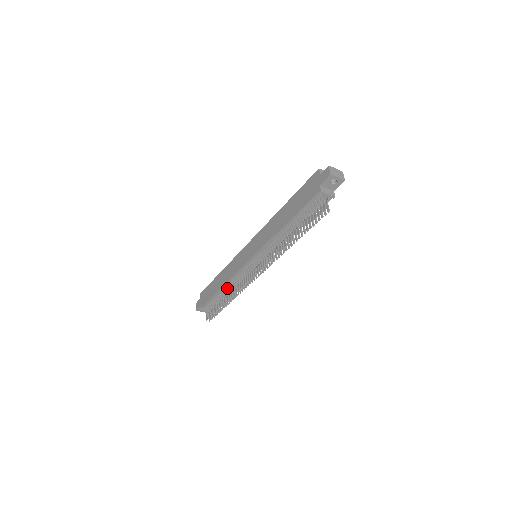
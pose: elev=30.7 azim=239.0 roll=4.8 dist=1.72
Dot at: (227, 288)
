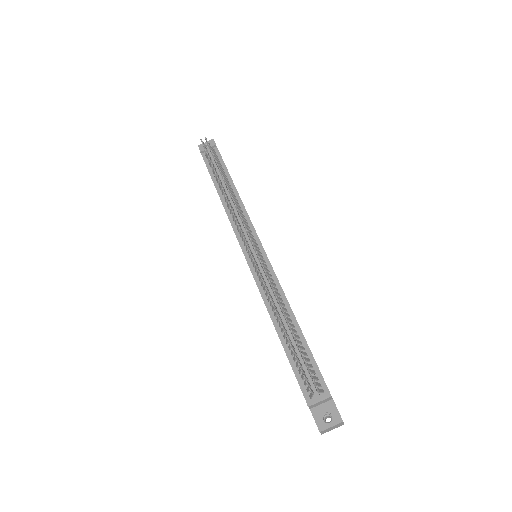
Dot at: (277, 318)
